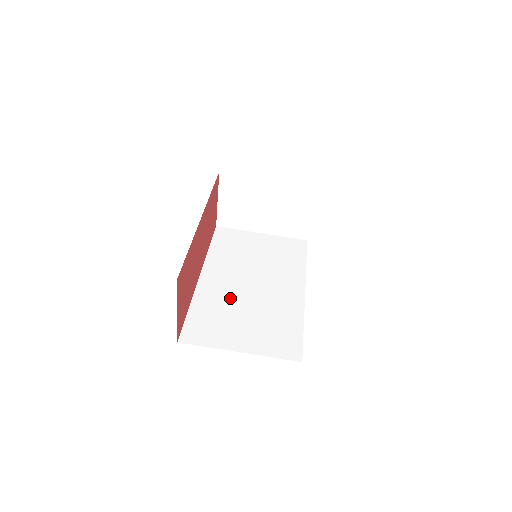
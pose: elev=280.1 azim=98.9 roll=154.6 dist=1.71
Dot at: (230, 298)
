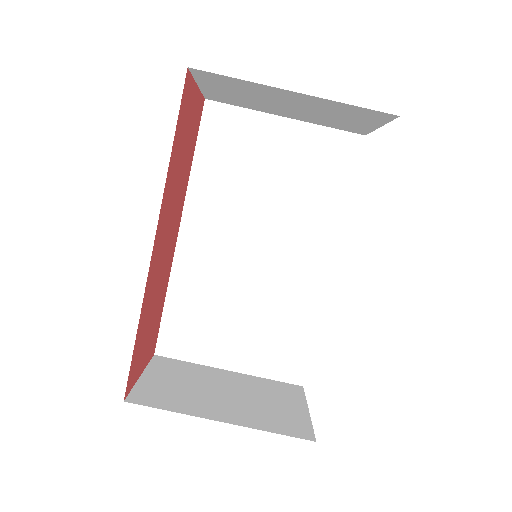
Dot at: (221, 280)
